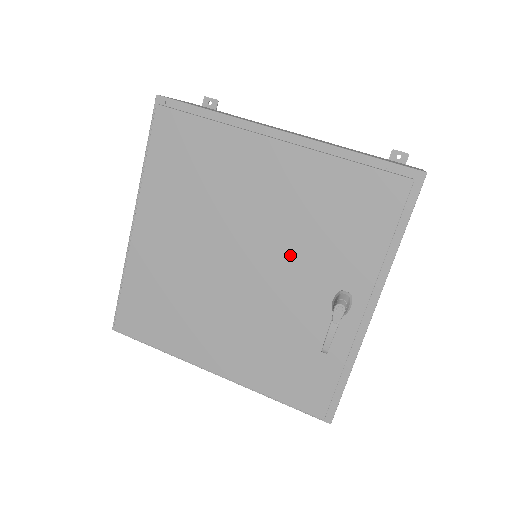
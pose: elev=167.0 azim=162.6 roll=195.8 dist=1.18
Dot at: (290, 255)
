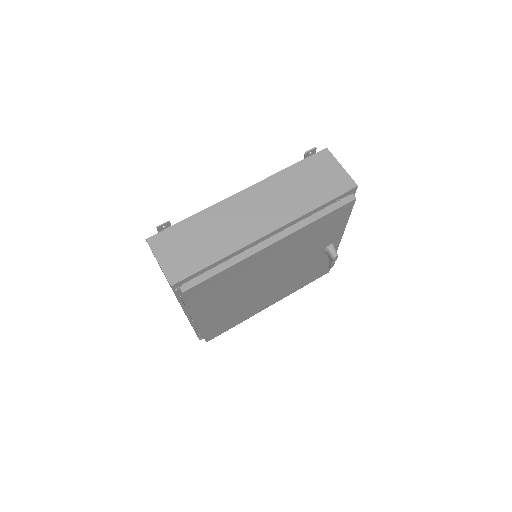
Dot at: (297, 259)
